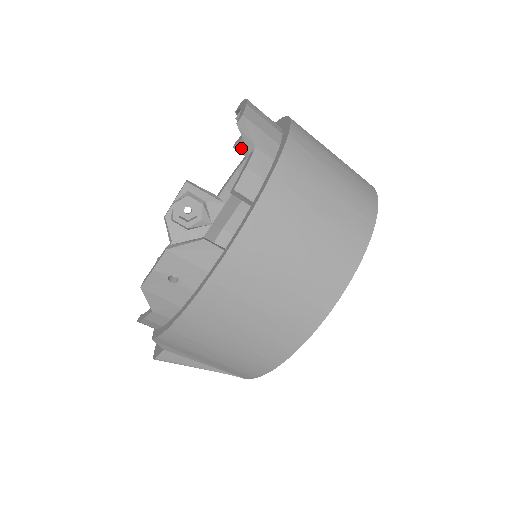
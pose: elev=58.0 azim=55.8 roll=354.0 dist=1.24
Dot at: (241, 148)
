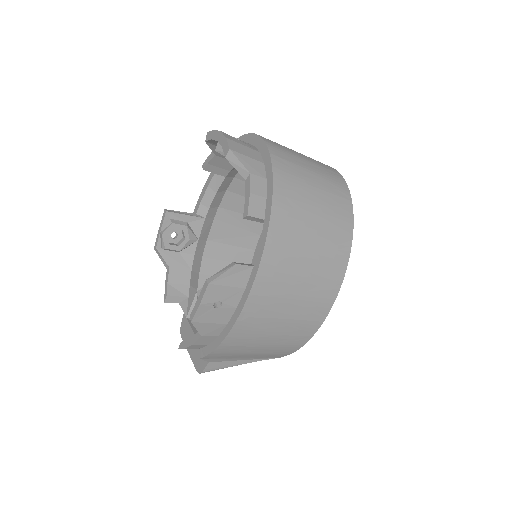
Dot at: (211, 168)
